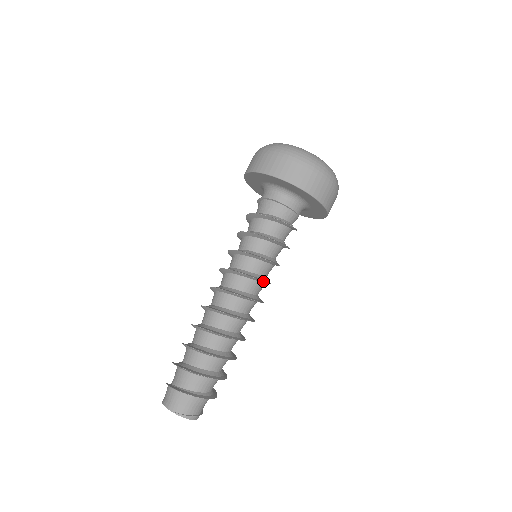
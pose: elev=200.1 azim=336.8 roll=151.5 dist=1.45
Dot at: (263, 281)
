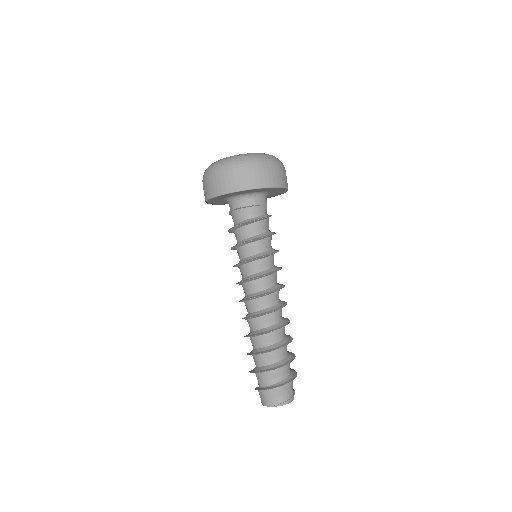
Dot at: (271, 273)
